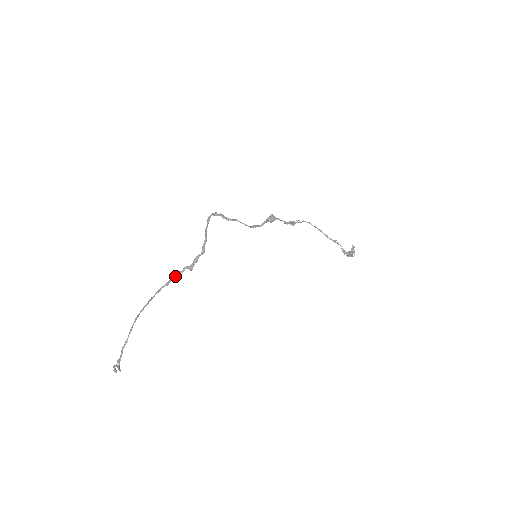
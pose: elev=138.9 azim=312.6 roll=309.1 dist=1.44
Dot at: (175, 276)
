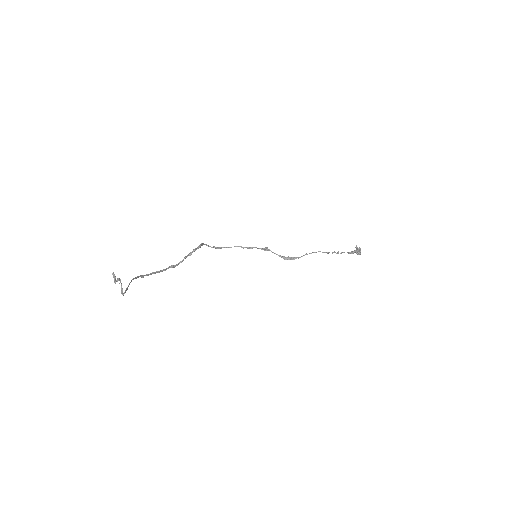
Dot at: (179, 263)
